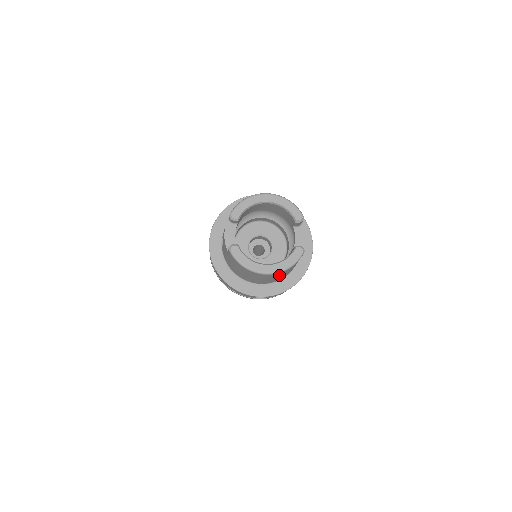
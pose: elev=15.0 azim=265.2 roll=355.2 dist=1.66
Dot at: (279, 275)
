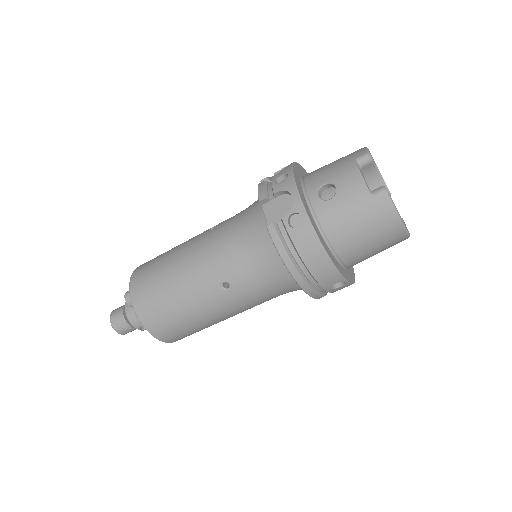
Dot at: (389, 247)
